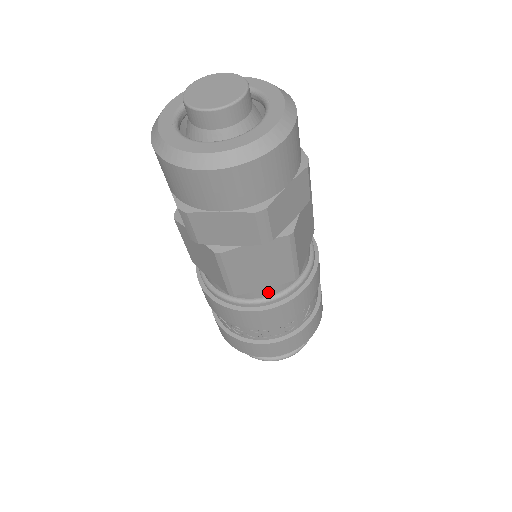
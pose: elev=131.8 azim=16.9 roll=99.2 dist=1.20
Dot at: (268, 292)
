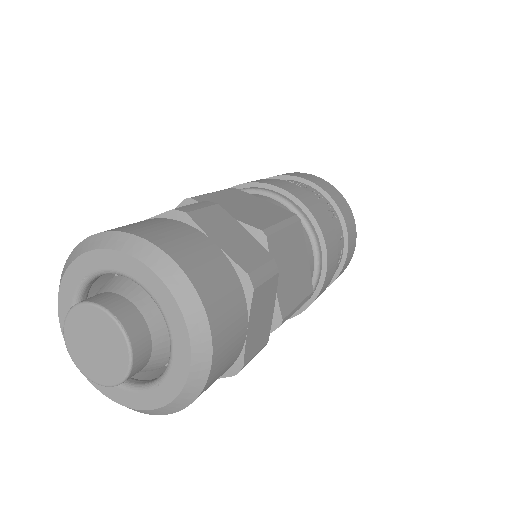
Dot at: occluded
